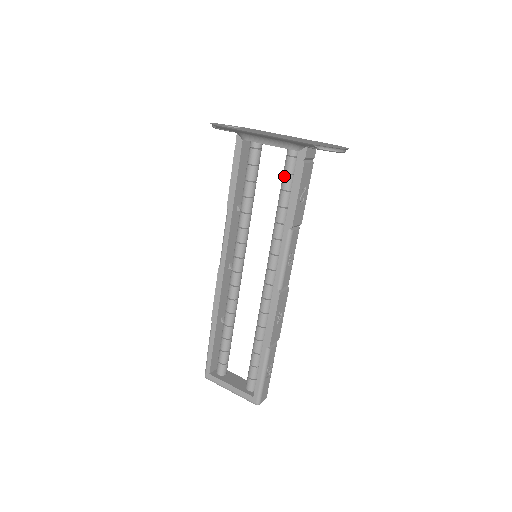
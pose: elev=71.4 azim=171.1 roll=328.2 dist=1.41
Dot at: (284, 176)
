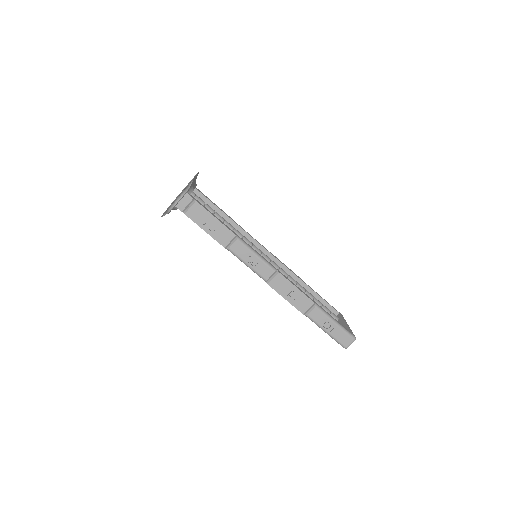
Dot at: occluded
